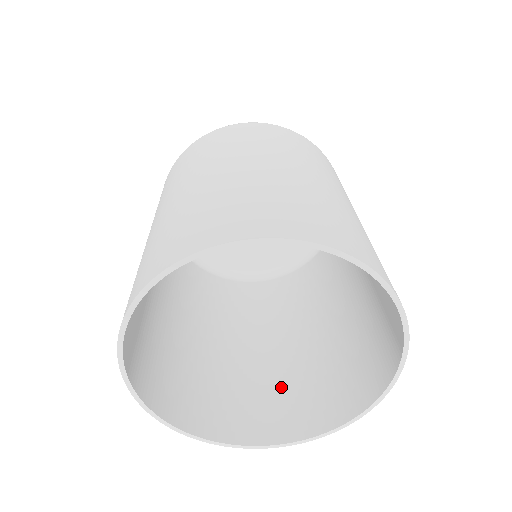
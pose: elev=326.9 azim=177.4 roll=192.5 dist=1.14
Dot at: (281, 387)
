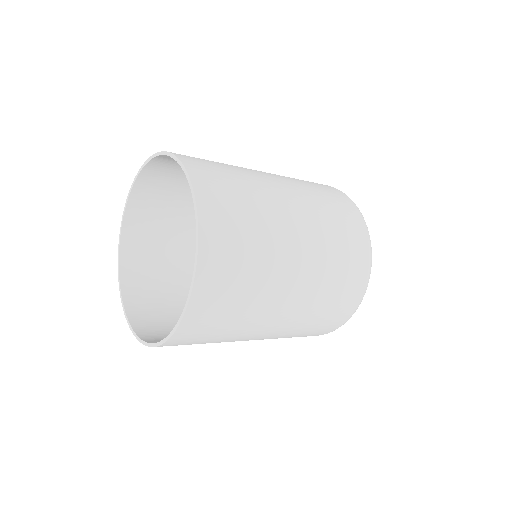
Dot at: occluded
